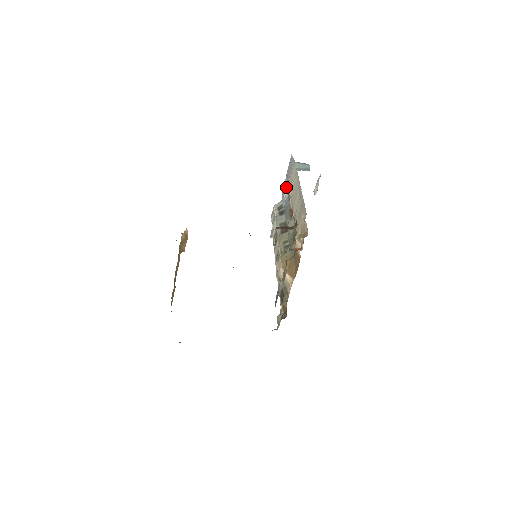
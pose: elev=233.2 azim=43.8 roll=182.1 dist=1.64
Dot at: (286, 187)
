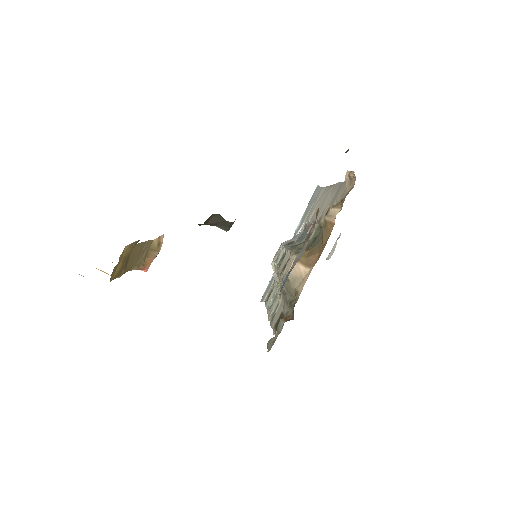
Dot at: (302, 223)
